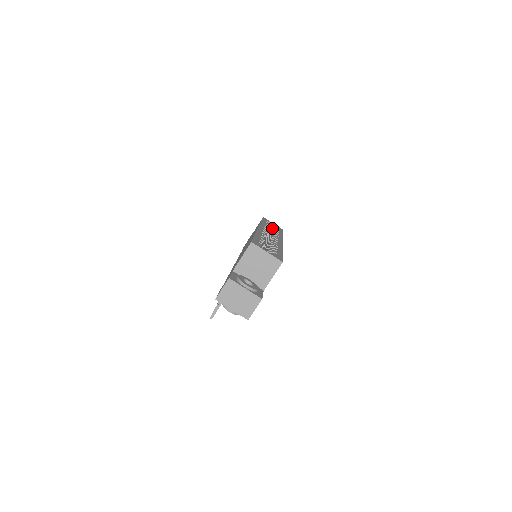
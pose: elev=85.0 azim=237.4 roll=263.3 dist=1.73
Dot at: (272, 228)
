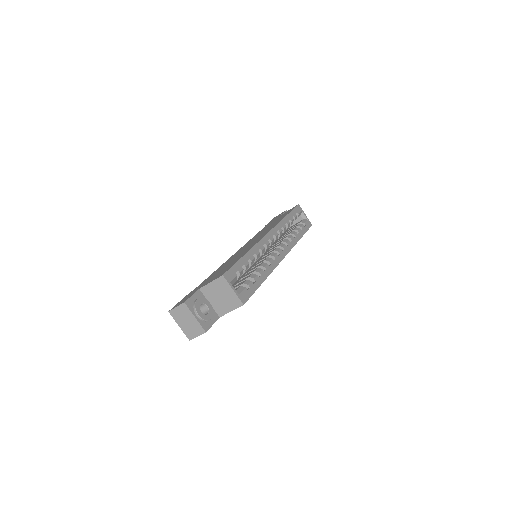
Dot at: (301, 219)
